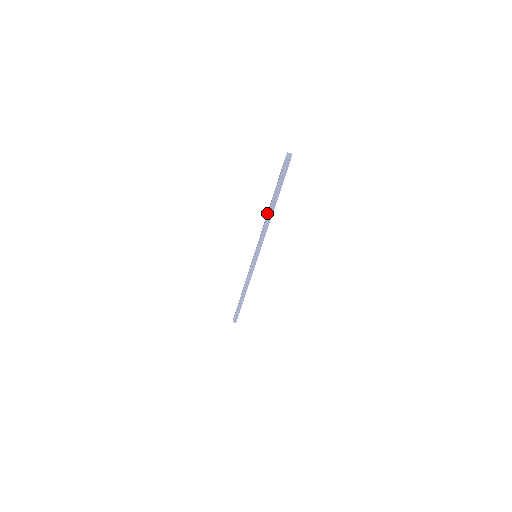
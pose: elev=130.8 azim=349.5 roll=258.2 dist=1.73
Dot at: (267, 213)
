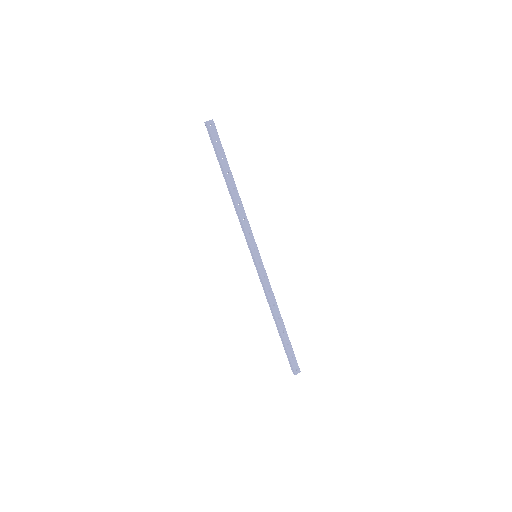
Dot at: (232, 193)
